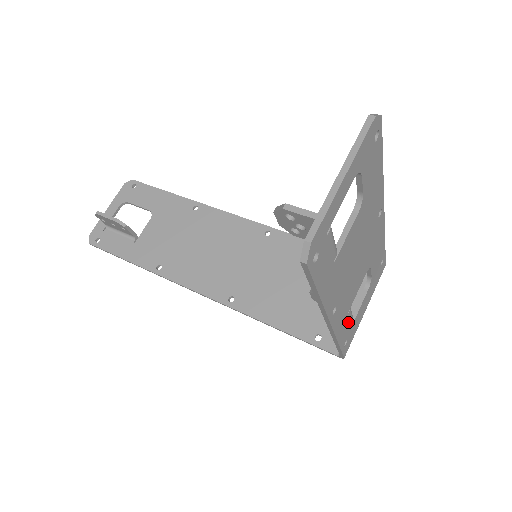
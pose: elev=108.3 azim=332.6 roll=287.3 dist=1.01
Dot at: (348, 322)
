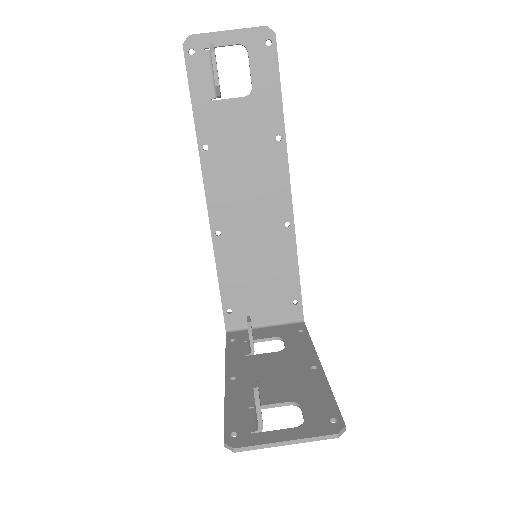
Dot at: occluded
